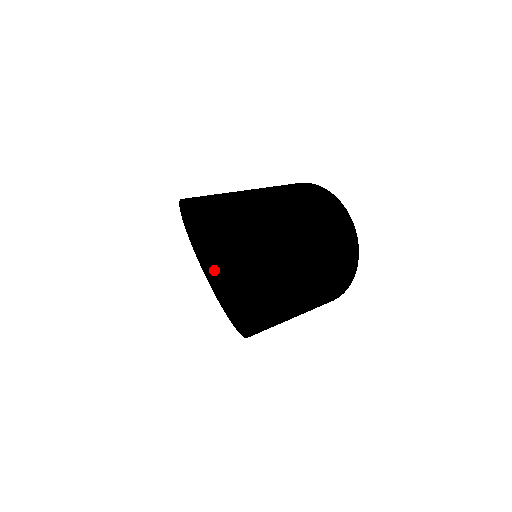
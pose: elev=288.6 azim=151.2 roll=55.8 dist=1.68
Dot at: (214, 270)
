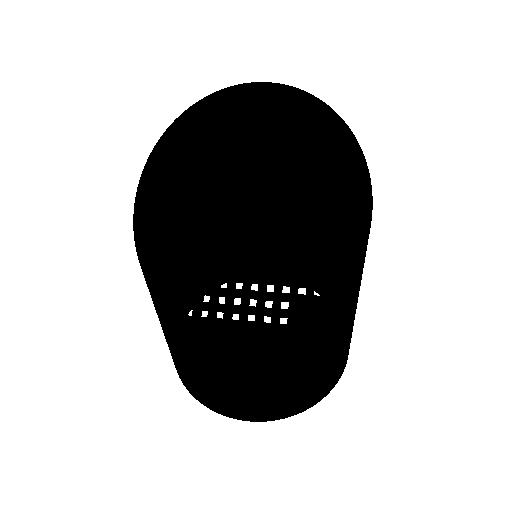
Dot at: (217, 283)
